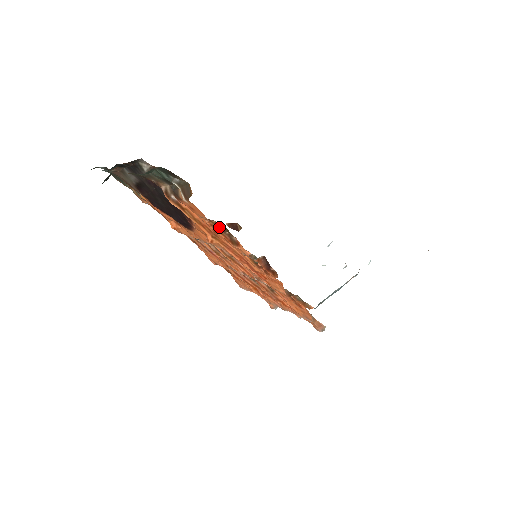
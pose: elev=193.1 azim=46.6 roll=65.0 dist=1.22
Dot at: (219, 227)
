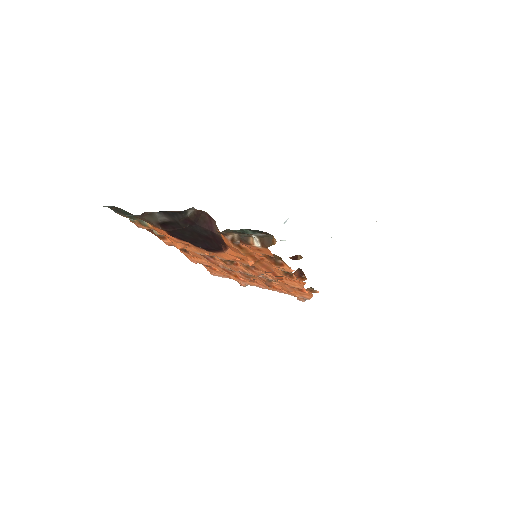
Dot at: (270, 256)
